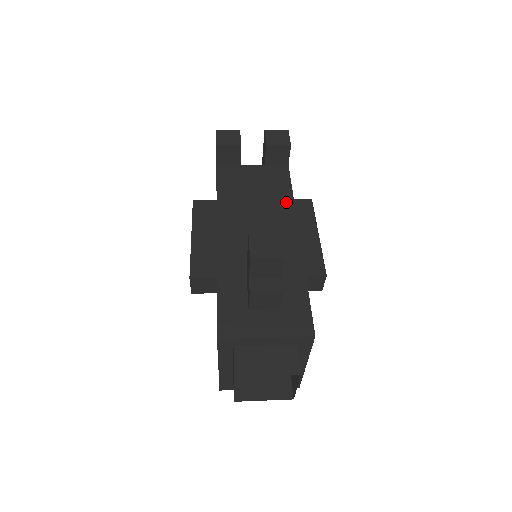
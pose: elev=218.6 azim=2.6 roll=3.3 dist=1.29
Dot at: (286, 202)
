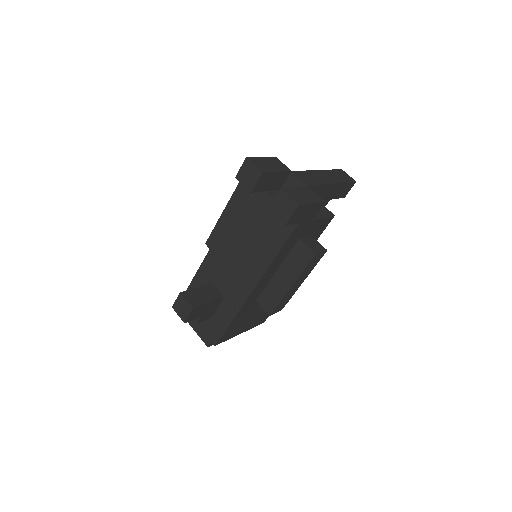
Dot at: (267, 257)
